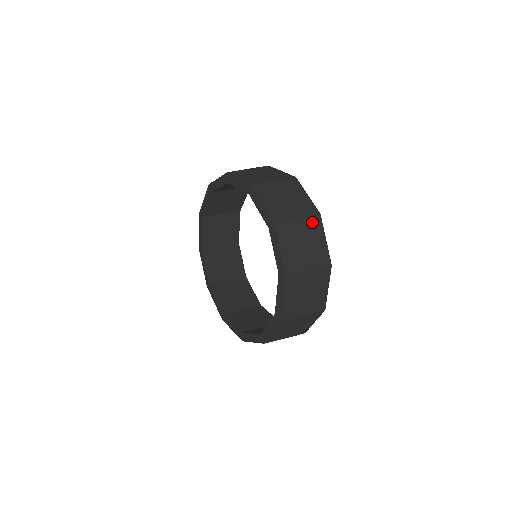
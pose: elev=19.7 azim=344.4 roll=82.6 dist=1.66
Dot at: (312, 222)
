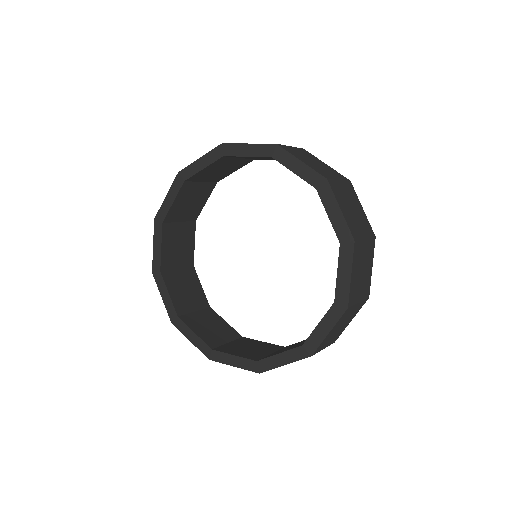
Dot at: (348, 187)
